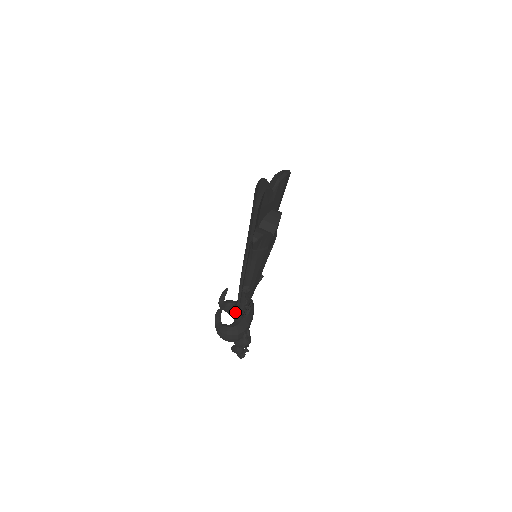
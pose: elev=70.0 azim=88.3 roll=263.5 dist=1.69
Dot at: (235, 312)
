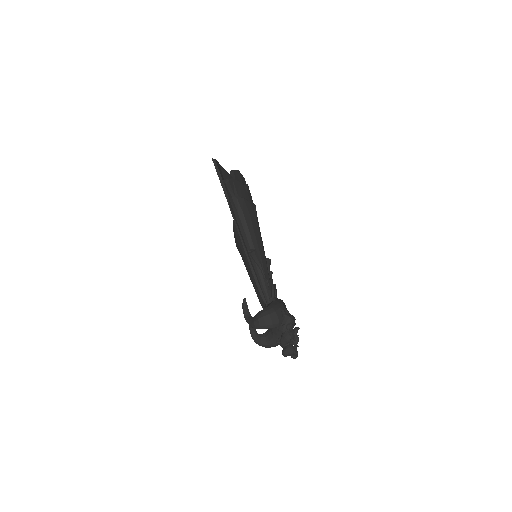
Dot at: occluded
